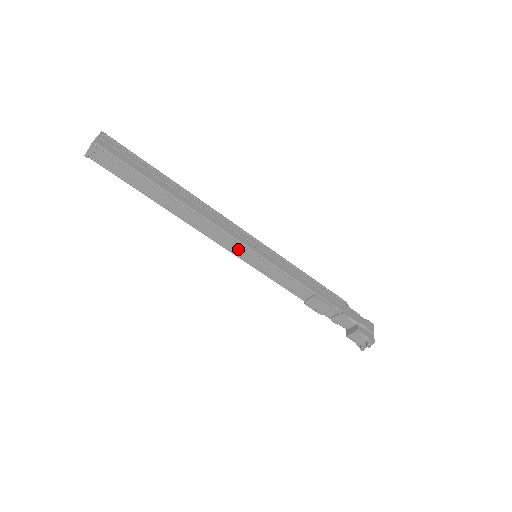
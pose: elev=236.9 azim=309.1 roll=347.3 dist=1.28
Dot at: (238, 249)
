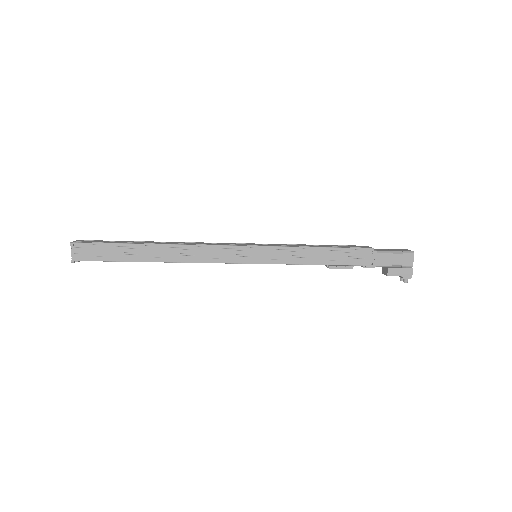
Dot at: occluded
